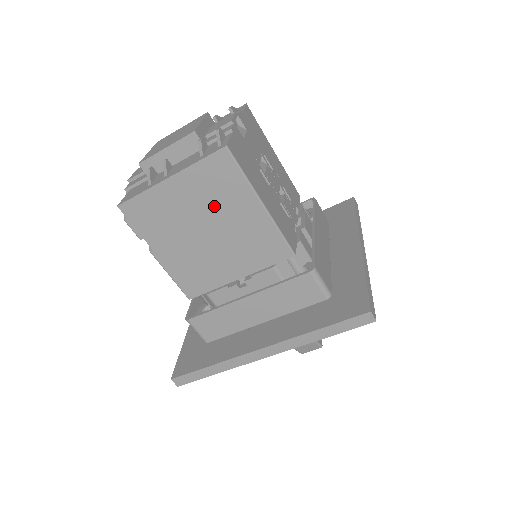
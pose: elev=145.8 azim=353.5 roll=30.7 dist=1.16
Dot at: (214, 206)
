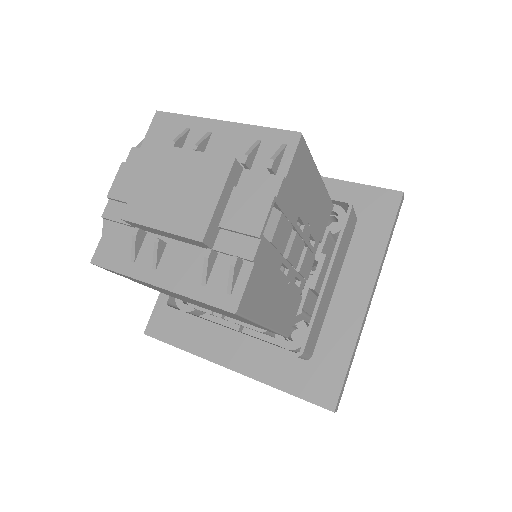
Dot at: (209, 307)
